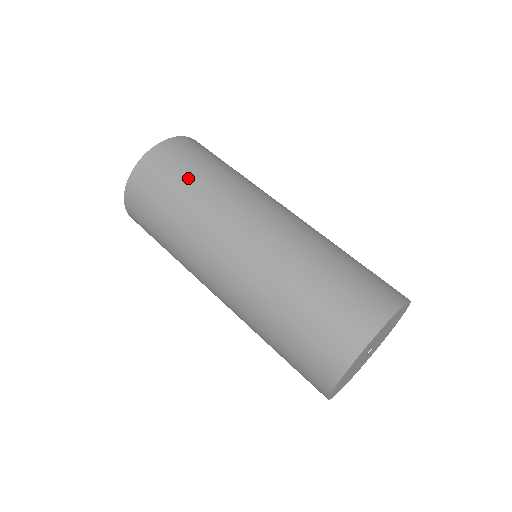
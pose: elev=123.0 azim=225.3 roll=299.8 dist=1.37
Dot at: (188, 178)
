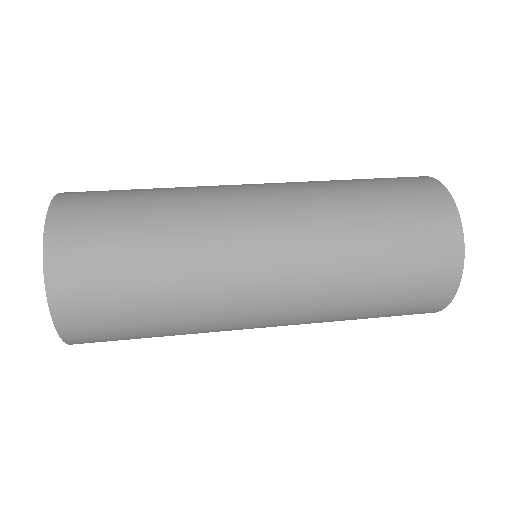
Dot at: (139, 191)
